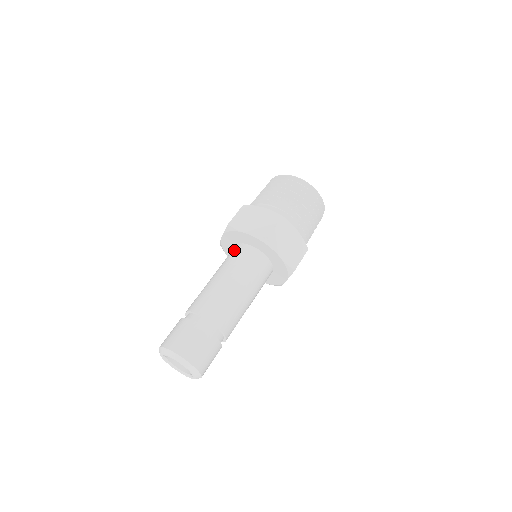
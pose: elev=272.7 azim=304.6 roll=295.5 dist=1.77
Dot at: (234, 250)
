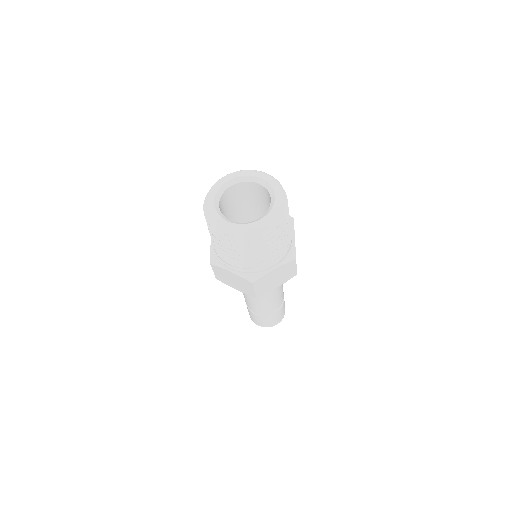
Dot at: occluded
